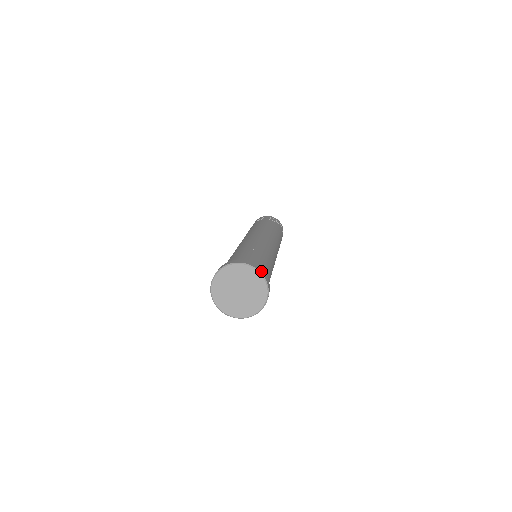
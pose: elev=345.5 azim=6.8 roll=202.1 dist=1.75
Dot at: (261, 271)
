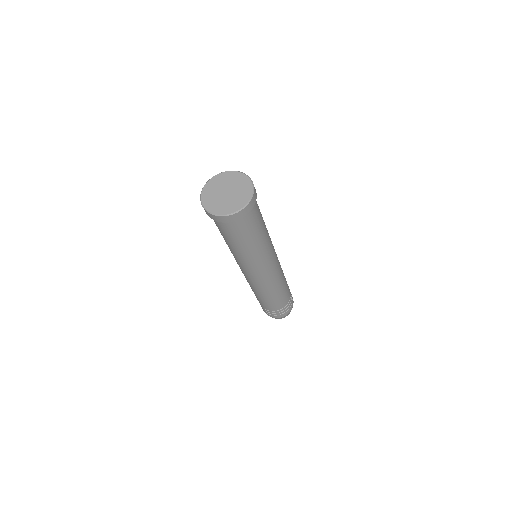
Dot at: occluded
